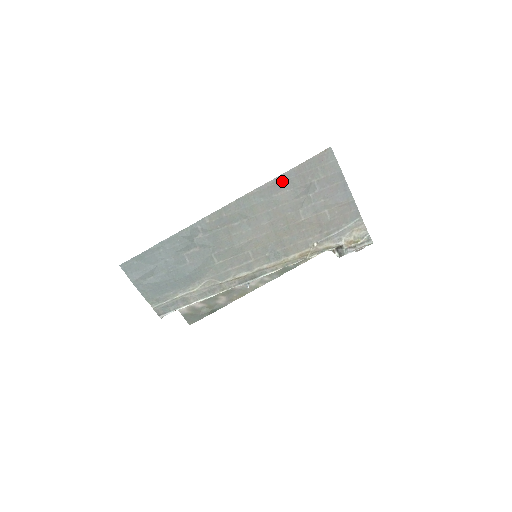
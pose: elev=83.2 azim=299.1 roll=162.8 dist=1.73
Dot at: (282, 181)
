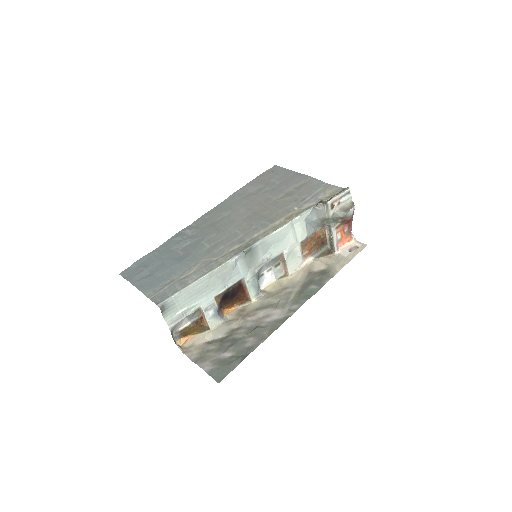
Dot at: (247, 189)
